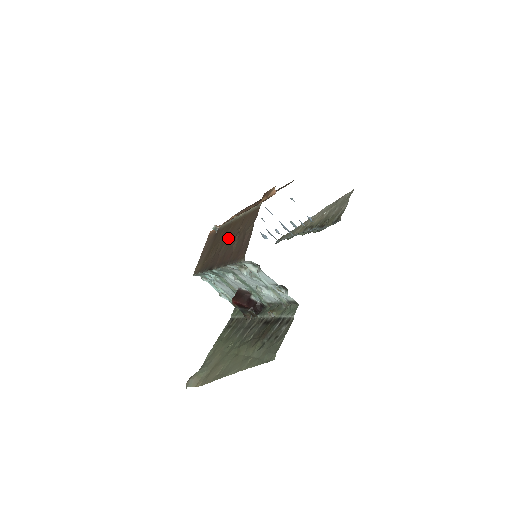
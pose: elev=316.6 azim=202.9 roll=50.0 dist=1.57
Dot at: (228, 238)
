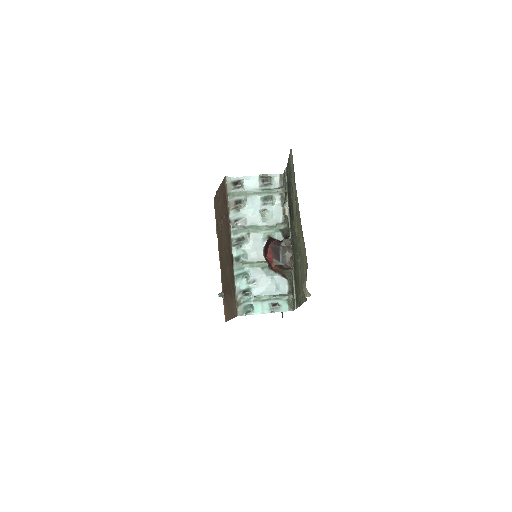
Dot at: (223, 246)
